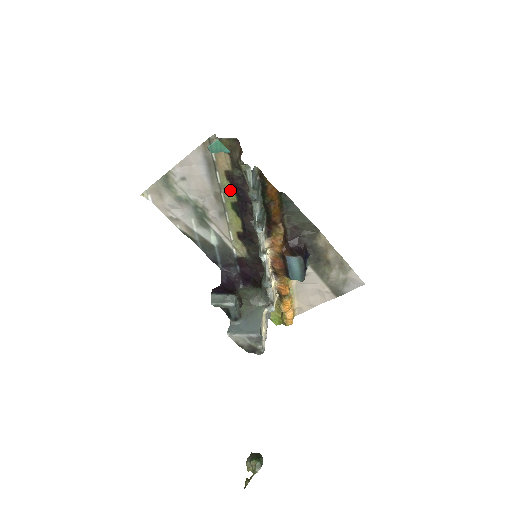
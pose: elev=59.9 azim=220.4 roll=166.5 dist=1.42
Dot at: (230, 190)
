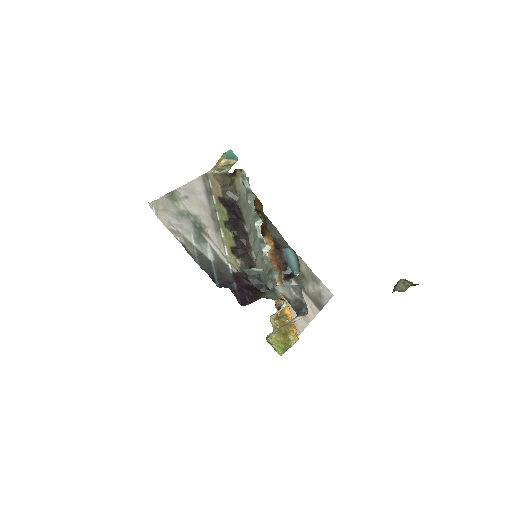
Dot at: (223, 211)
